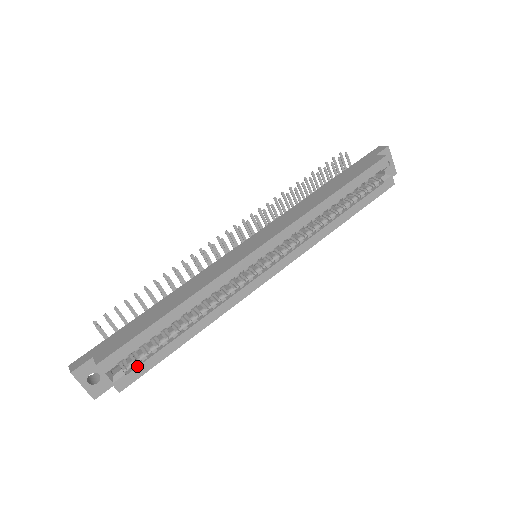
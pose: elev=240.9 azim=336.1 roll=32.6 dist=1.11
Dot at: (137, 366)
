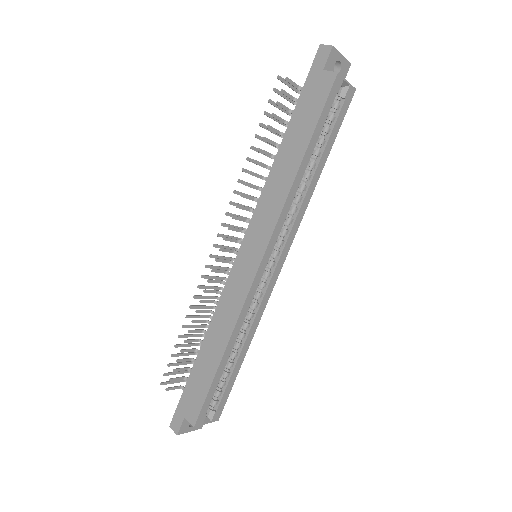
Dot at: (220, 401)
